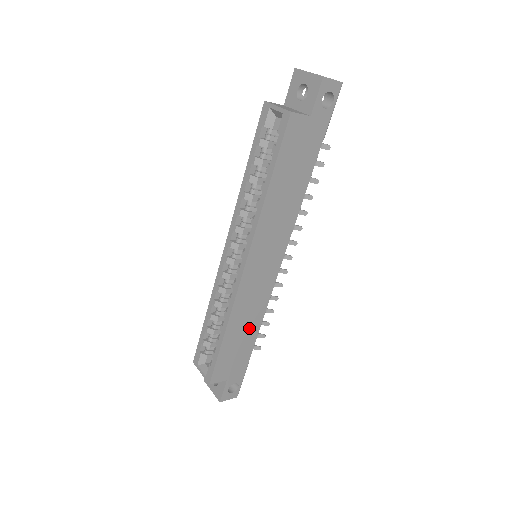
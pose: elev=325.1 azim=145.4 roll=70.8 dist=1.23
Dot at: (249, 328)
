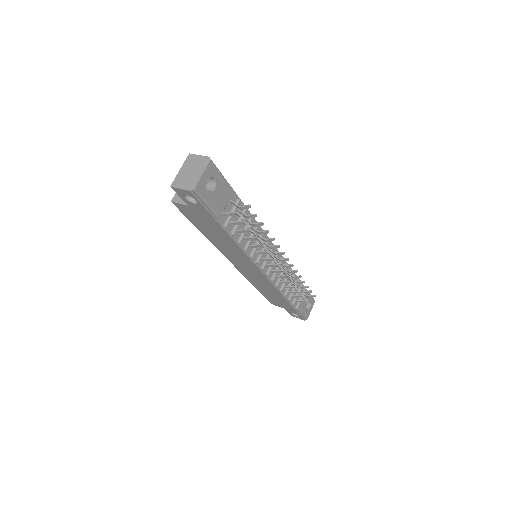
Dot at: (274, 293)
